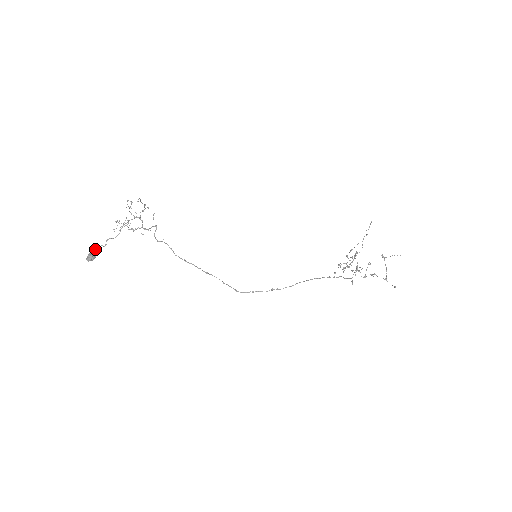
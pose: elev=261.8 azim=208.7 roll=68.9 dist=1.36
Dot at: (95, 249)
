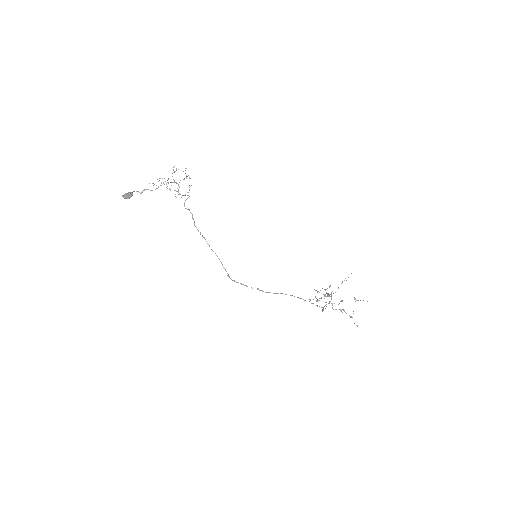
Dot at: (132, 192)
